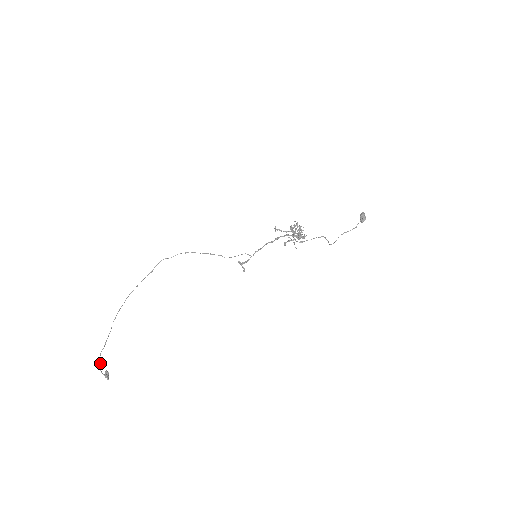
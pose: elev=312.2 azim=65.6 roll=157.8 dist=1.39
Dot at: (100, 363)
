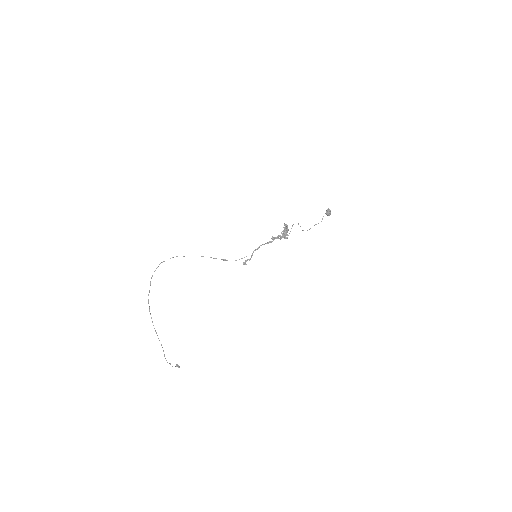
Dot at: occluded
